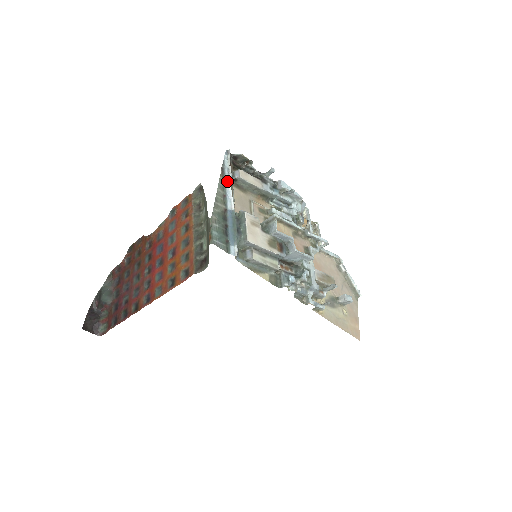
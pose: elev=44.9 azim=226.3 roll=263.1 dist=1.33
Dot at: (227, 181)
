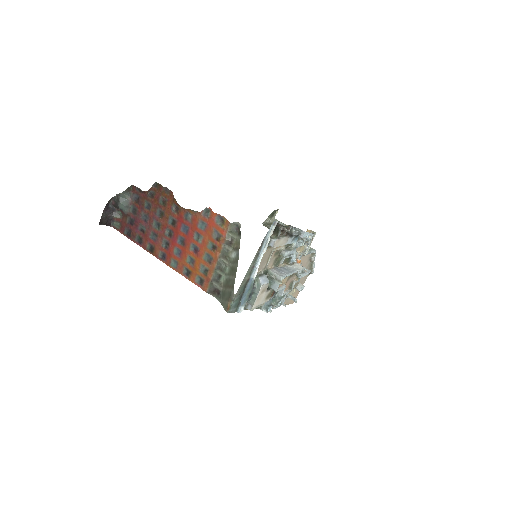
Dot at: (261, 252)
